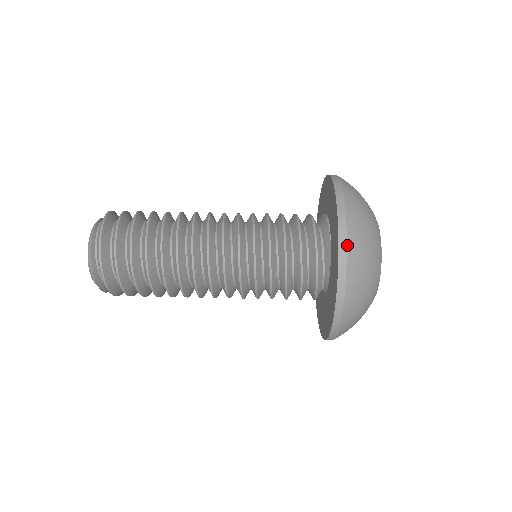
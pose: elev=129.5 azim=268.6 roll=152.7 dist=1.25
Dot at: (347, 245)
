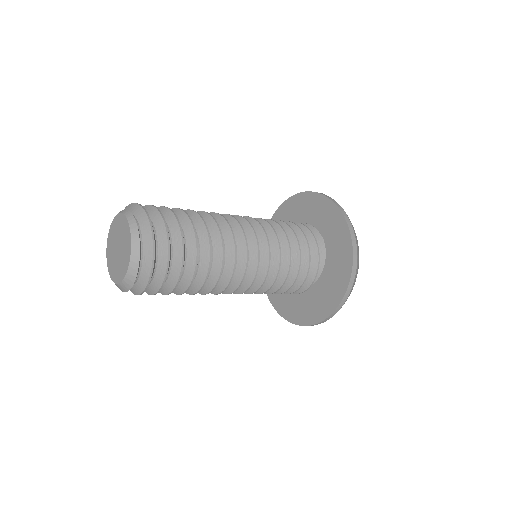
Dot at: (353, 228)
